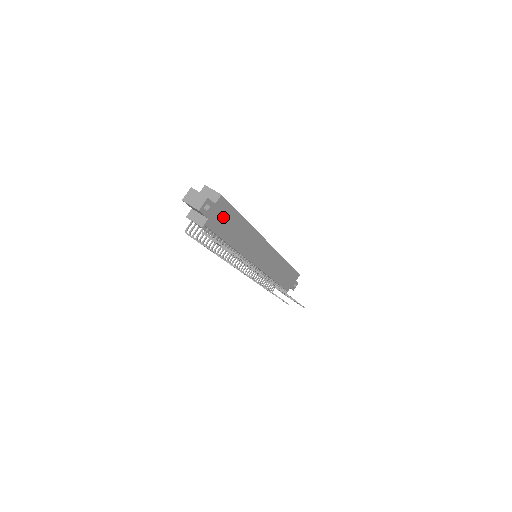
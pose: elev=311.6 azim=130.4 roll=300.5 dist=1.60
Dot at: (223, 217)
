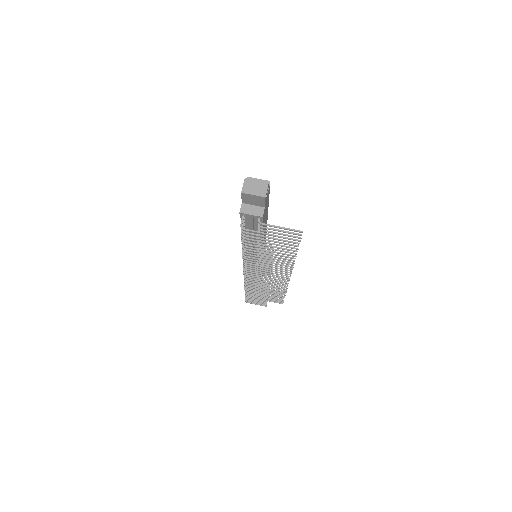
Dot at: (266, 207)
